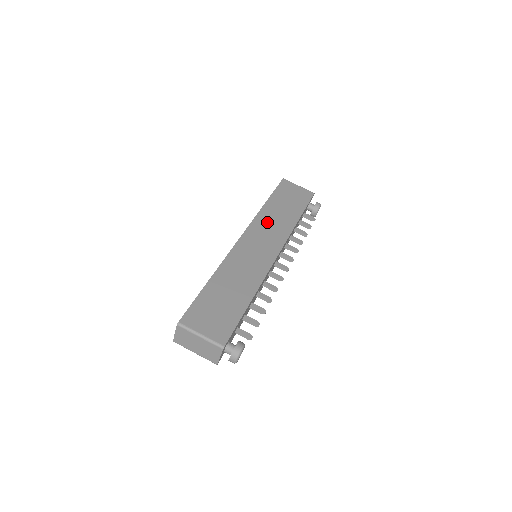
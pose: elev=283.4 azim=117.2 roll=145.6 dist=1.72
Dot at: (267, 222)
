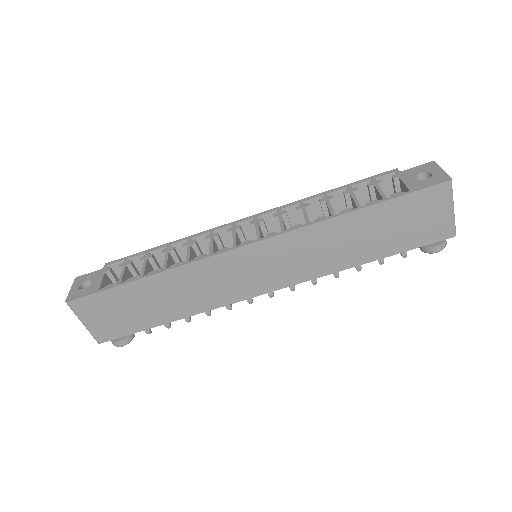
Dot at: (310, 245)
